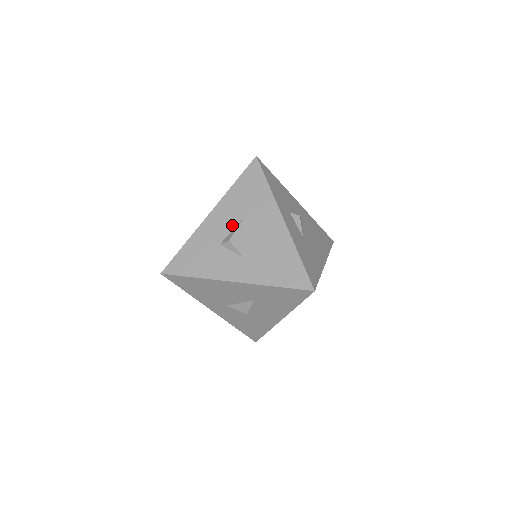
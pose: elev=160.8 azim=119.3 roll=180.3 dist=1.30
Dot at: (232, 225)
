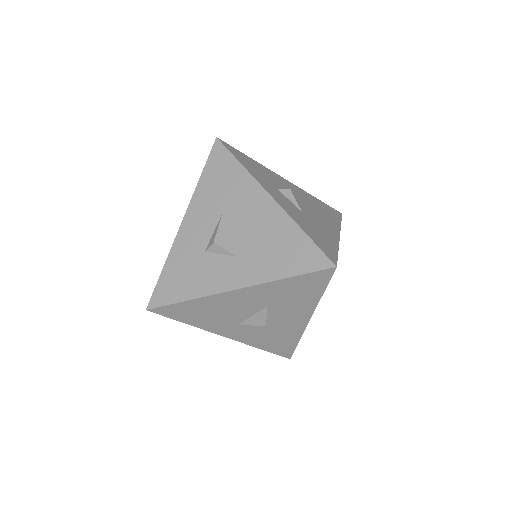
Dot at: (212, 224)
